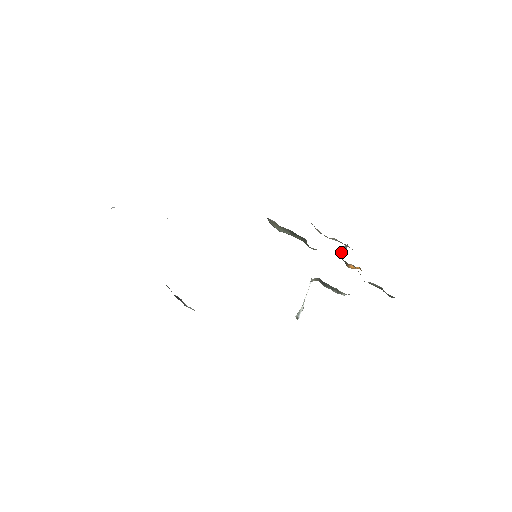
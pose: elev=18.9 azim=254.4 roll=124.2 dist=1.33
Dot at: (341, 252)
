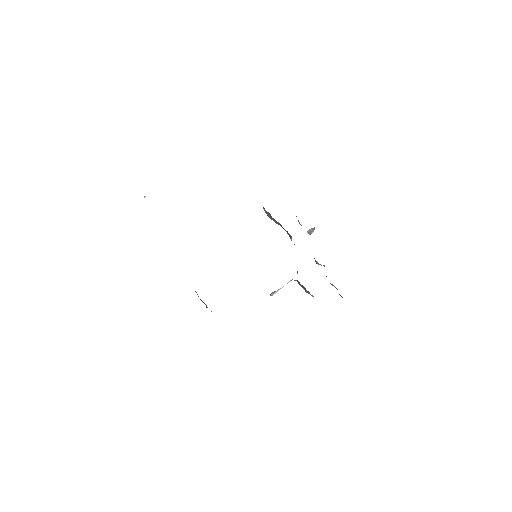
Dot at: (308, 231)
